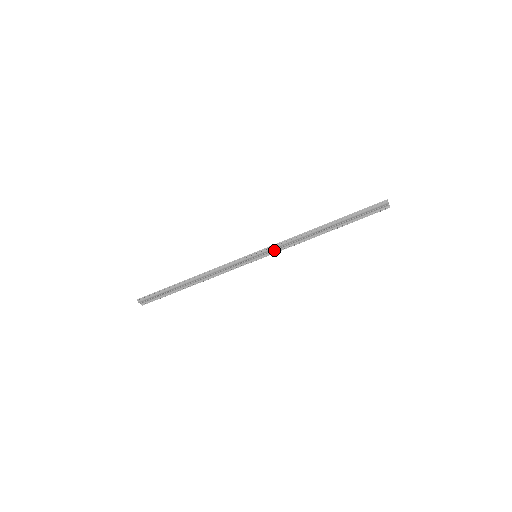
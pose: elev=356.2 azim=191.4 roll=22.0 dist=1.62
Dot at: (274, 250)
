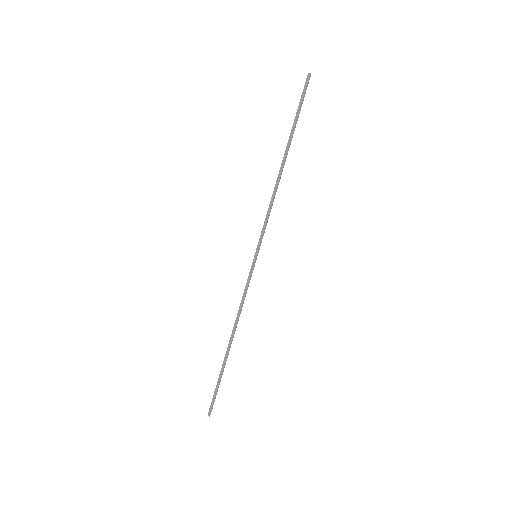
Dot at: occluded
